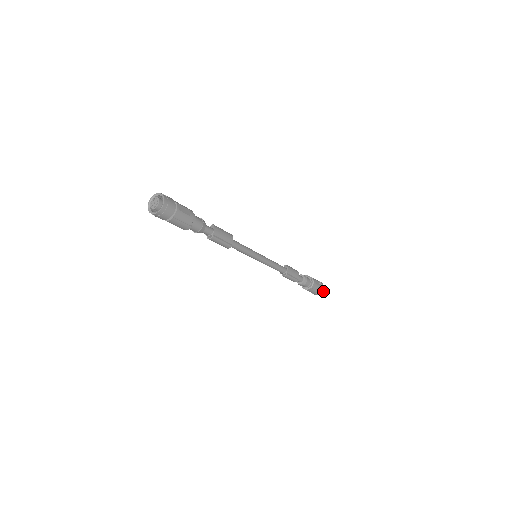
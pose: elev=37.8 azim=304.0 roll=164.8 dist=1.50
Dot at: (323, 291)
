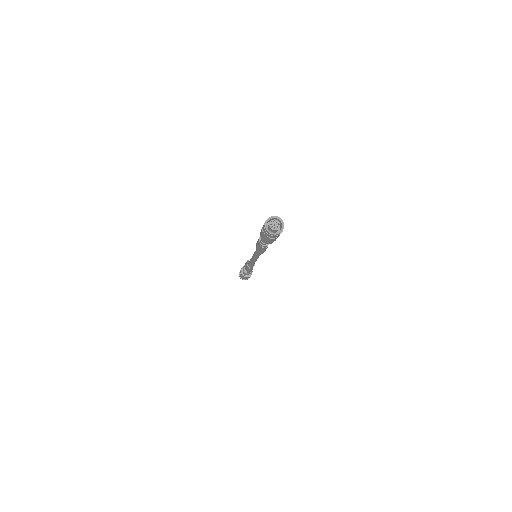
Dot at: occluded
